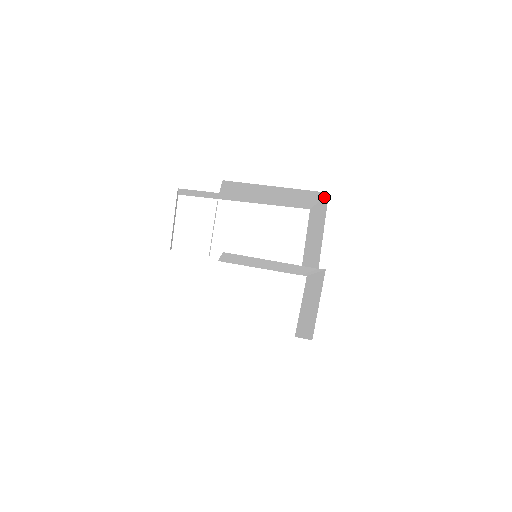
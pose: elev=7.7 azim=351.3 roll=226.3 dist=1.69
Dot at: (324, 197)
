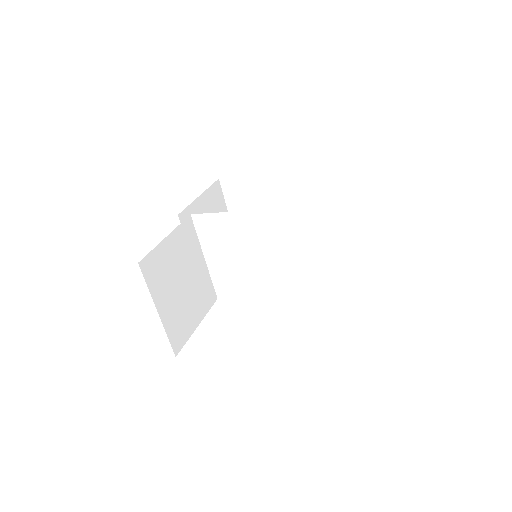
Dot at: (353, 181)
